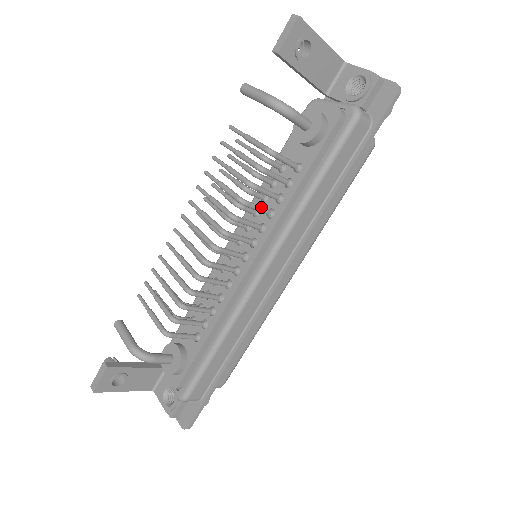
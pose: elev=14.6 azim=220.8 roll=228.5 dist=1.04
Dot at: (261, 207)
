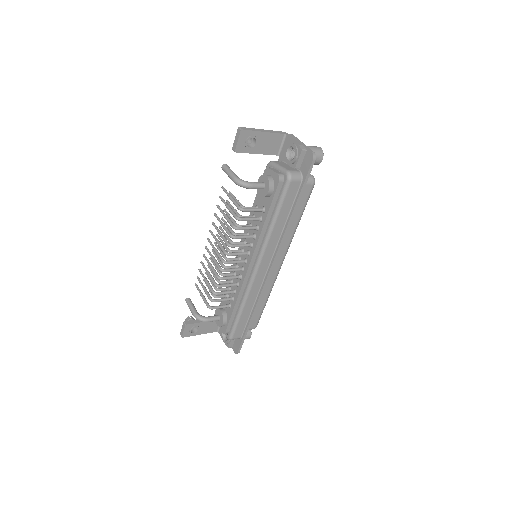
Dot at: (246, 236)
